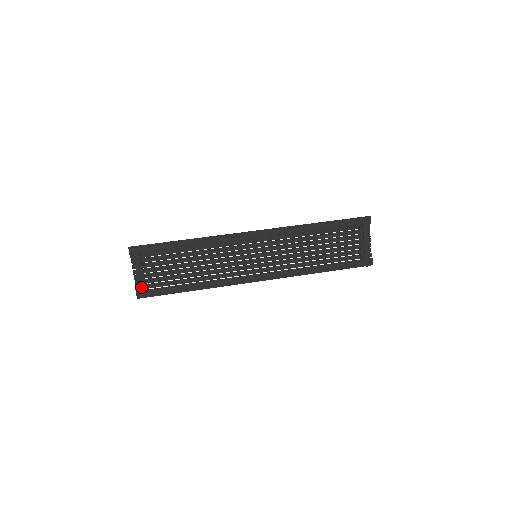
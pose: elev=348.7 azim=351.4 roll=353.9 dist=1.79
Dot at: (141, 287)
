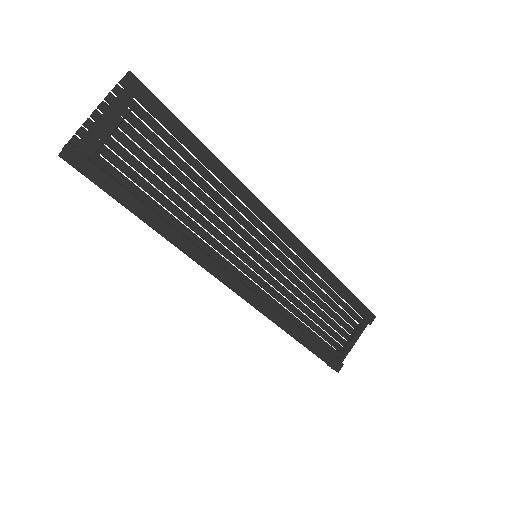
Dot at: (85, 145)
